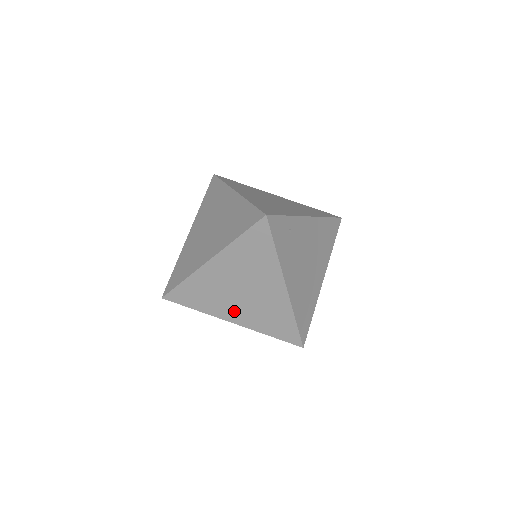
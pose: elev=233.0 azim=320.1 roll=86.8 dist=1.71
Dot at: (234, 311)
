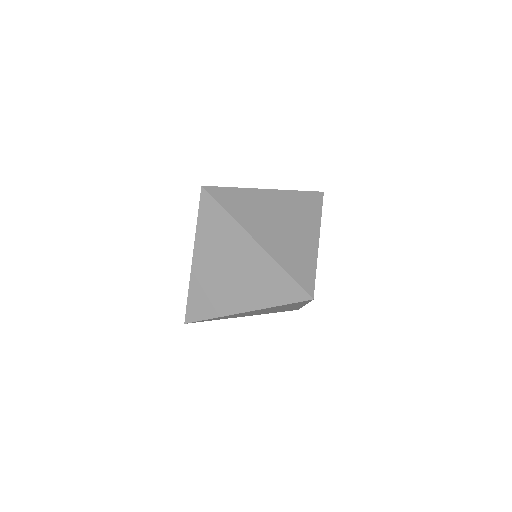
Dot at: occluded
